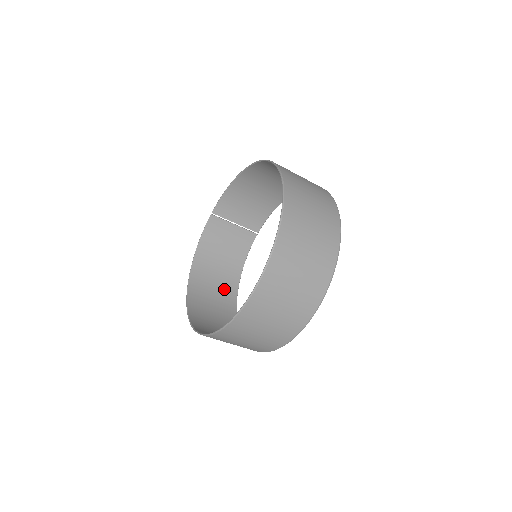
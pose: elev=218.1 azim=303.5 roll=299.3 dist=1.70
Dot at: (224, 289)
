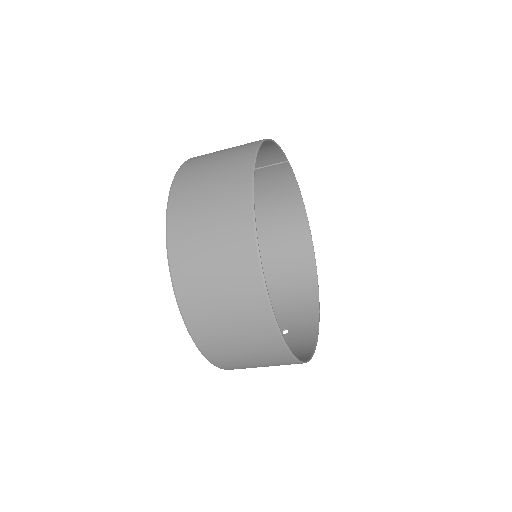
Dot at: (291, 231)
